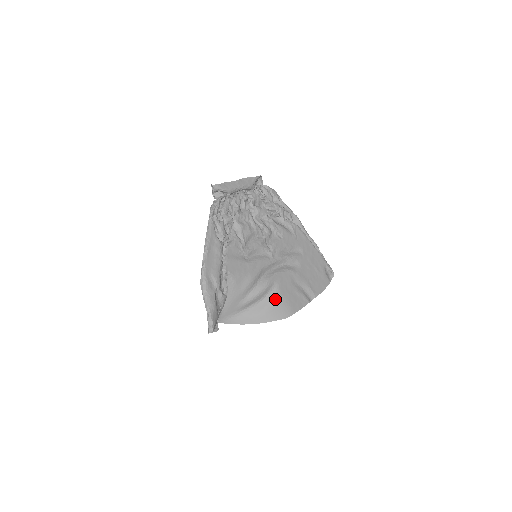
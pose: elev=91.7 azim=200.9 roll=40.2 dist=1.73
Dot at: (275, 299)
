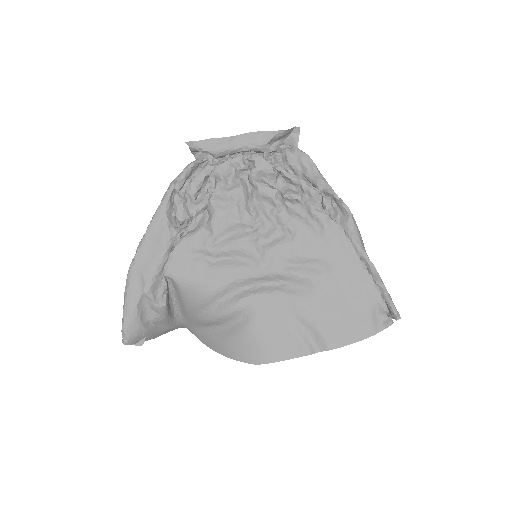
Dot at: (243, 331)
